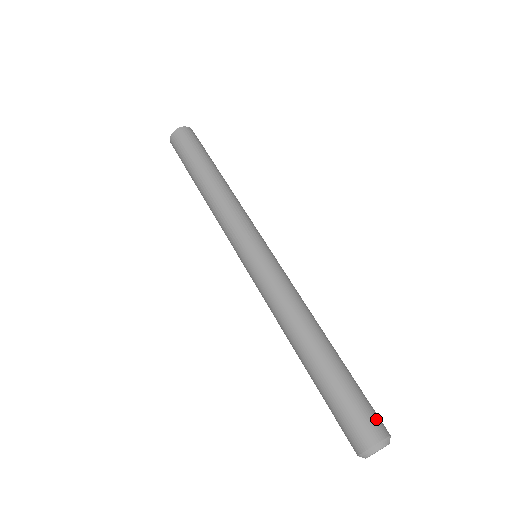
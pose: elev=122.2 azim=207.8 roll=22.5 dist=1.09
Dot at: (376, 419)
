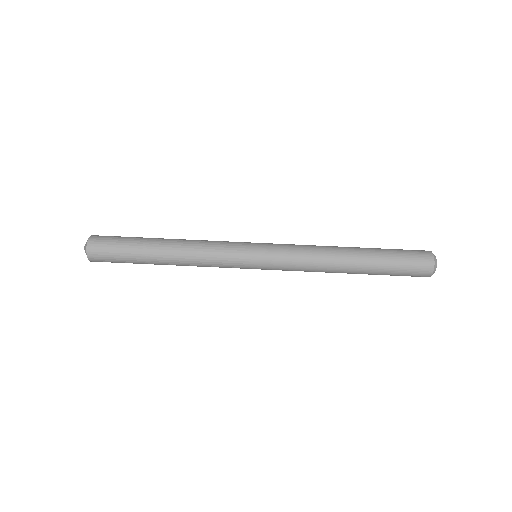
Dot at: (417, 250)
